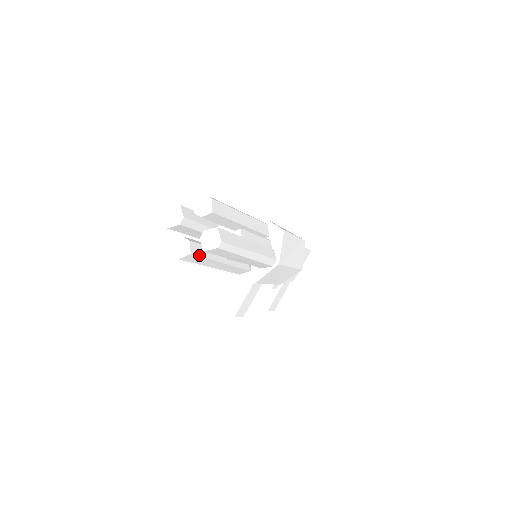
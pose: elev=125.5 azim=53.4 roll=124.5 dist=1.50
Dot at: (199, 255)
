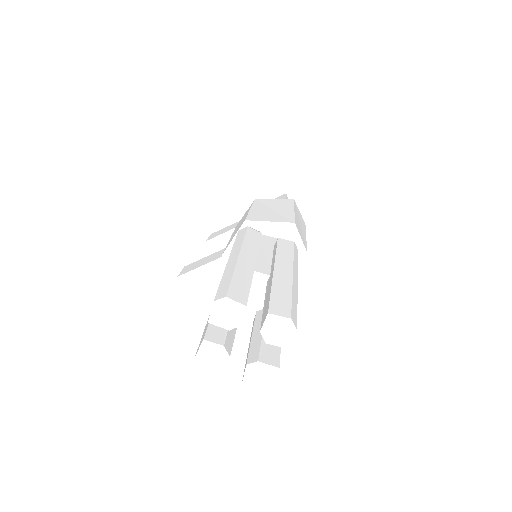
Dot at: occluded
